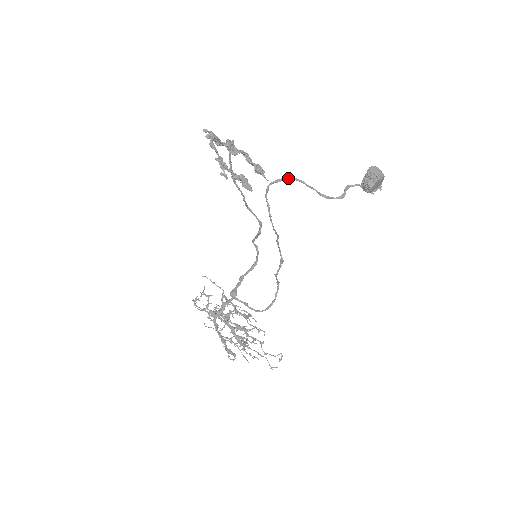
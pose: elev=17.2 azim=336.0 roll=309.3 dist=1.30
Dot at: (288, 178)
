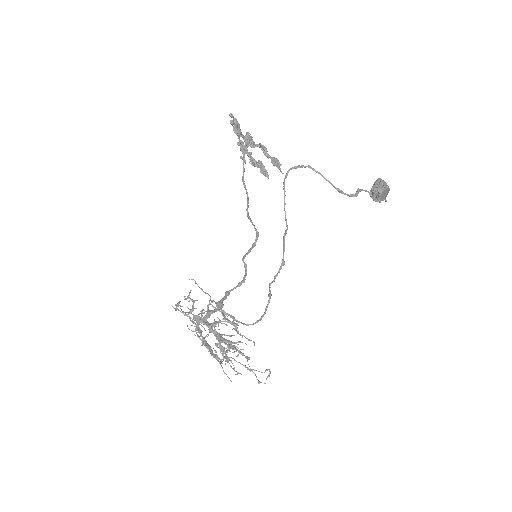
Dot at: (308, 167)
